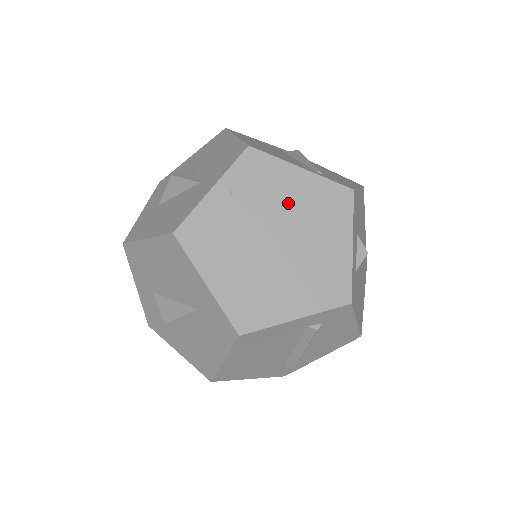
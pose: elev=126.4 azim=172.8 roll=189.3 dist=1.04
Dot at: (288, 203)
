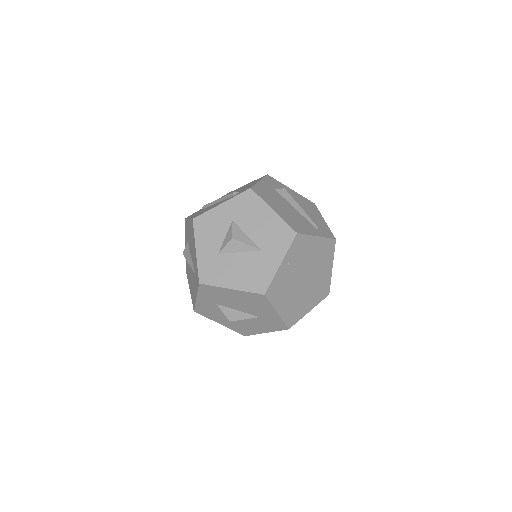
Dot at: (311, 258)
